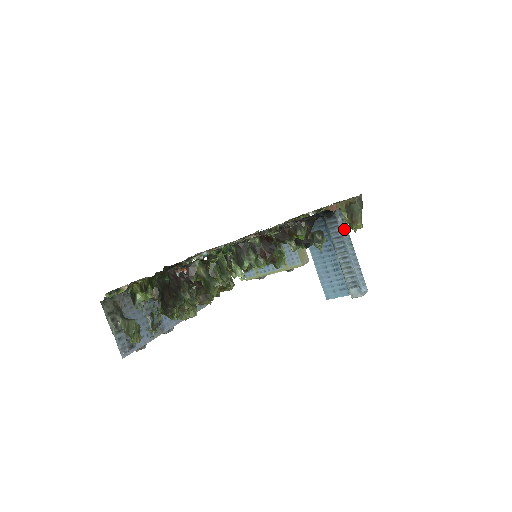
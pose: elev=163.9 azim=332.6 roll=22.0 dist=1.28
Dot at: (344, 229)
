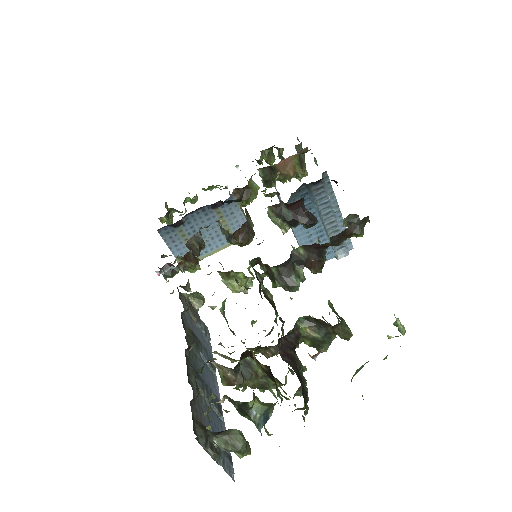
Dot at: (330, 192)
